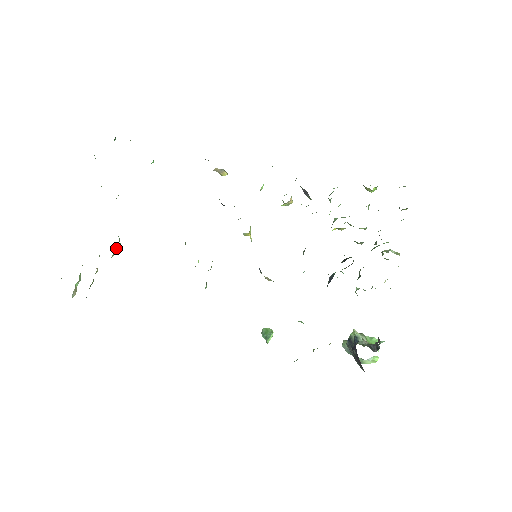
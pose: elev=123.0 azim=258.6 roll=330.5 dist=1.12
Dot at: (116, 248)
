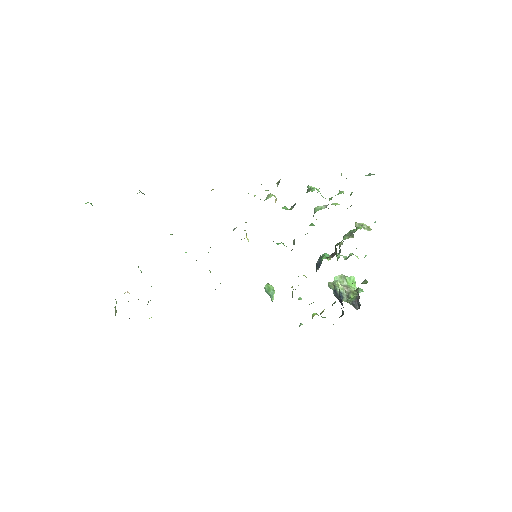
Dot at: occluded
